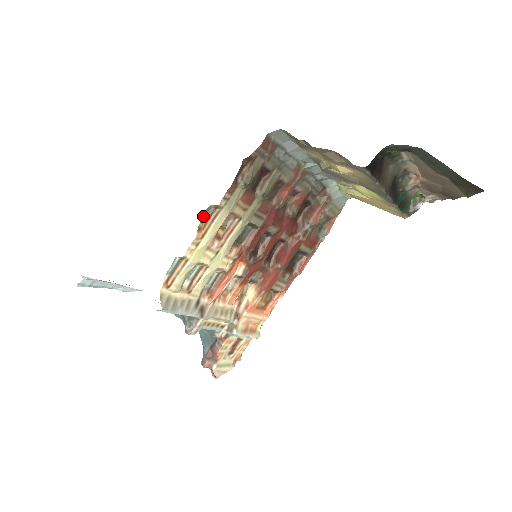
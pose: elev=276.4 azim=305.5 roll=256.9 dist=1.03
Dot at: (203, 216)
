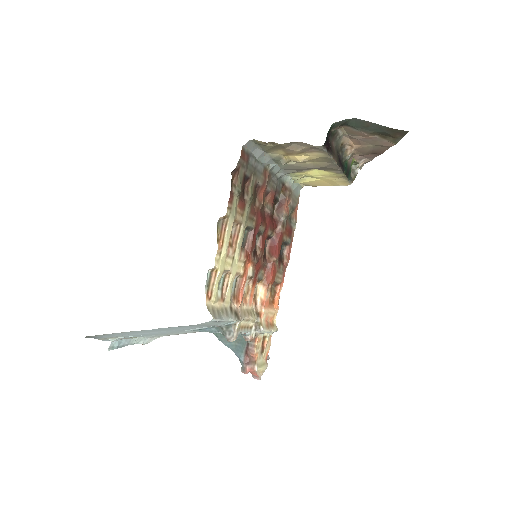
Dot at: (217, 229)
